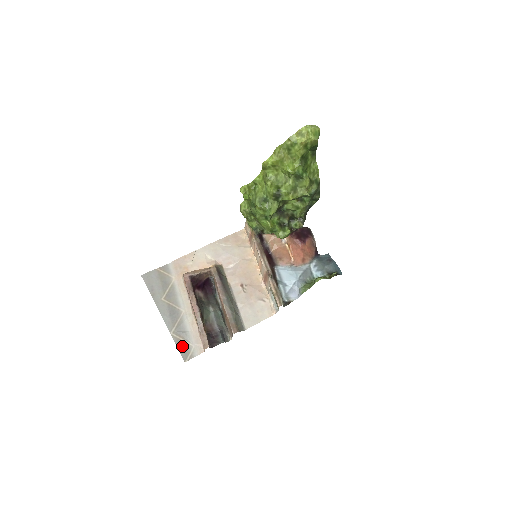
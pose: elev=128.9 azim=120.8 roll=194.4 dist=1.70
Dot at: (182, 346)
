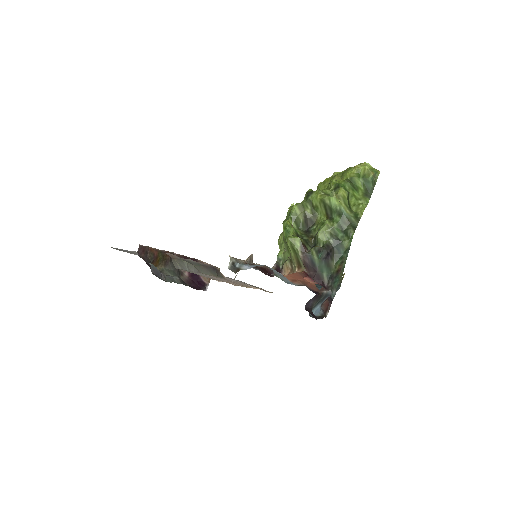
Dot at: (126, 251)
